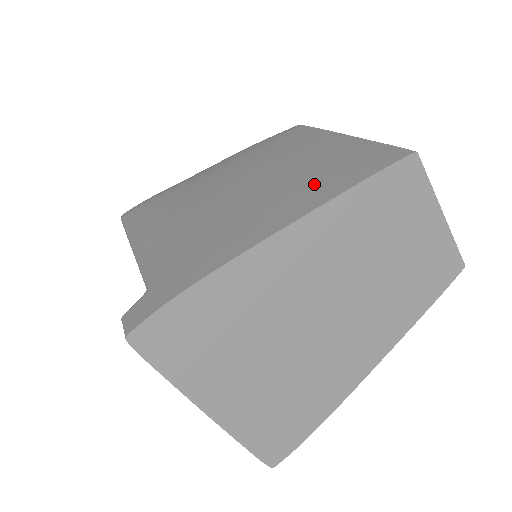
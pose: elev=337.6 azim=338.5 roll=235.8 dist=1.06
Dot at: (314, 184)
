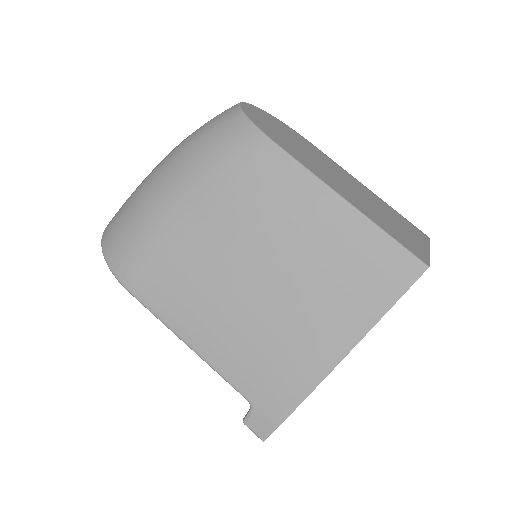
Dot at: (347, 302)
